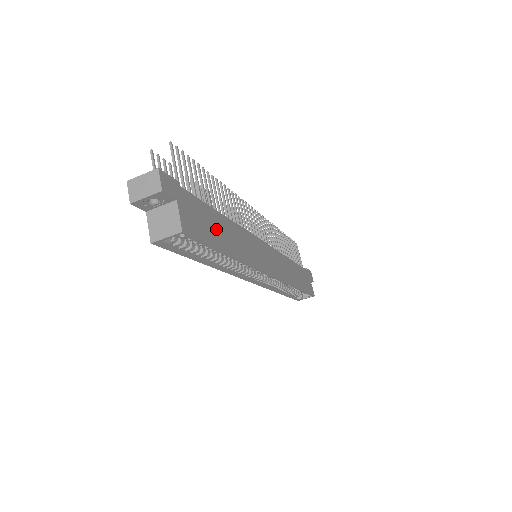
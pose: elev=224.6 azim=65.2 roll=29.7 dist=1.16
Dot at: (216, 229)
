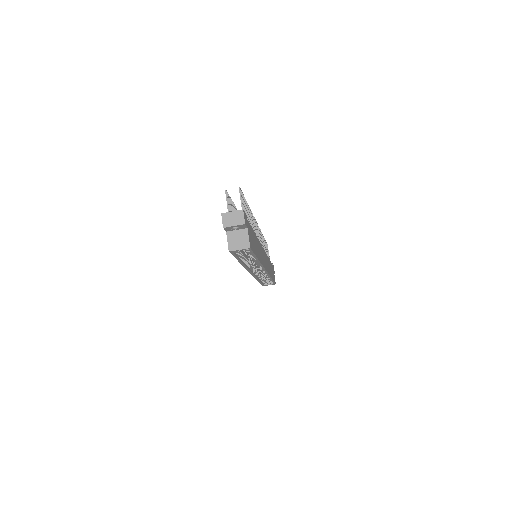
Dot at: (254, 243)
